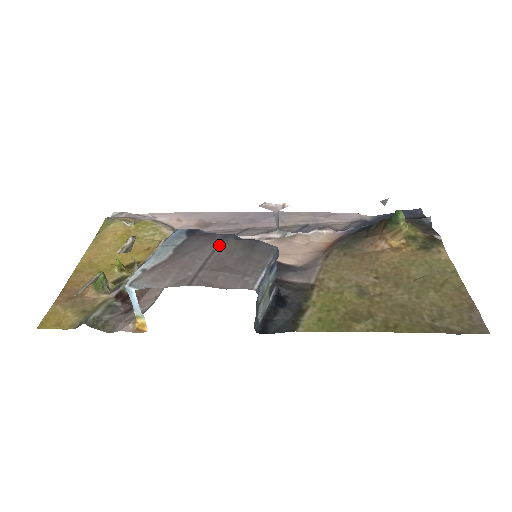
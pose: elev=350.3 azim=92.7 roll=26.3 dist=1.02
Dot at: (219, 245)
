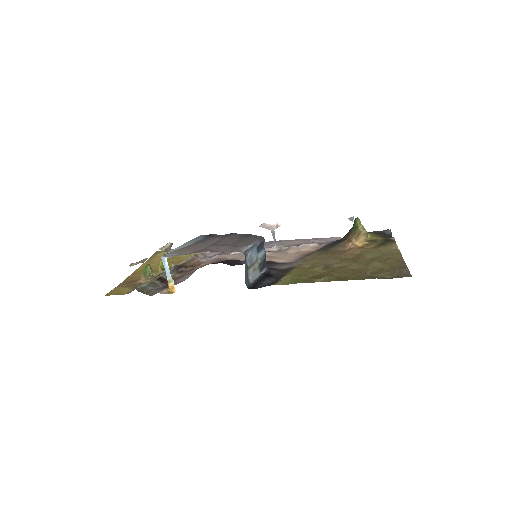
Dot at: (224, 237)
